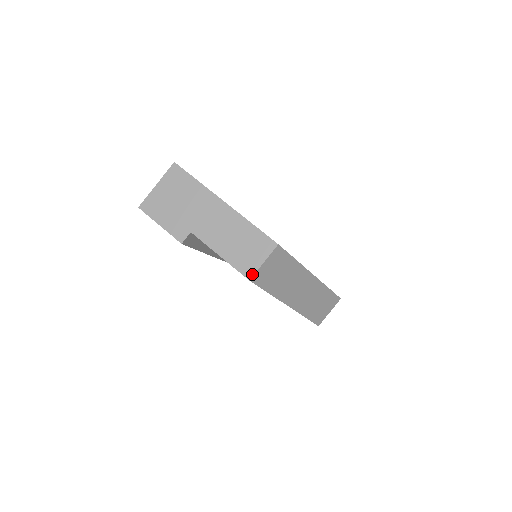
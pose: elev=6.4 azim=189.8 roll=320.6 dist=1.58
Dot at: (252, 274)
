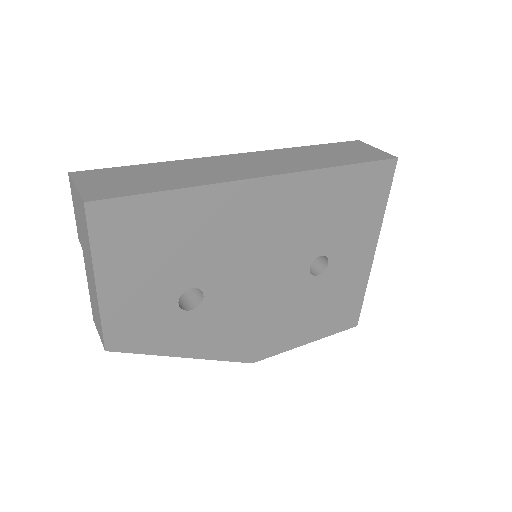
Dot at: (95, 323)
